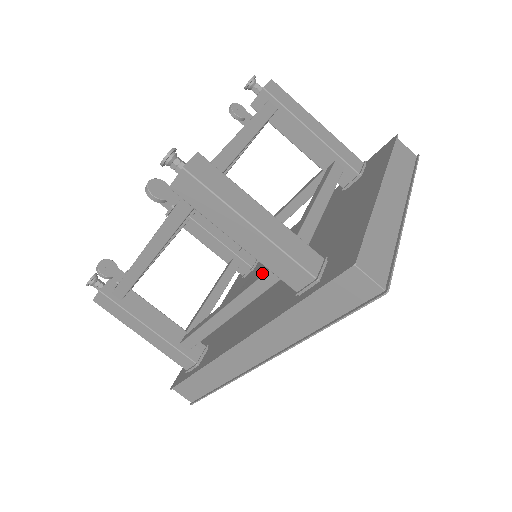
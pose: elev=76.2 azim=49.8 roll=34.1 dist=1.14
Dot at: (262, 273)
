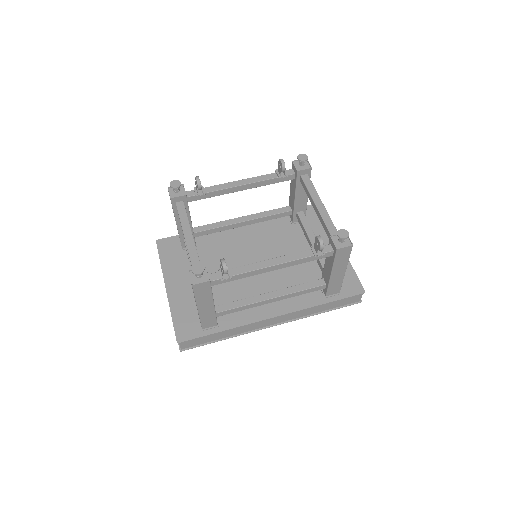
Dot at: (314, 285)
